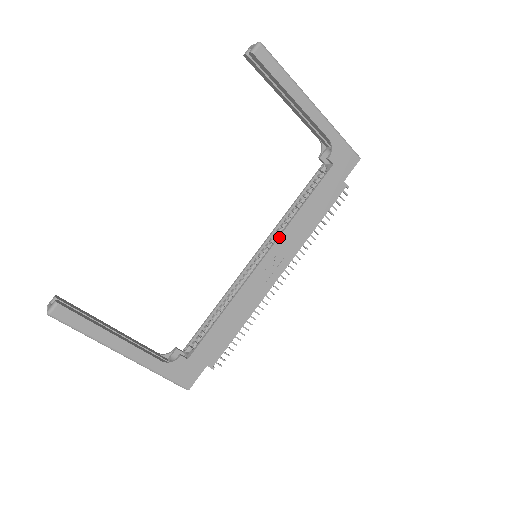
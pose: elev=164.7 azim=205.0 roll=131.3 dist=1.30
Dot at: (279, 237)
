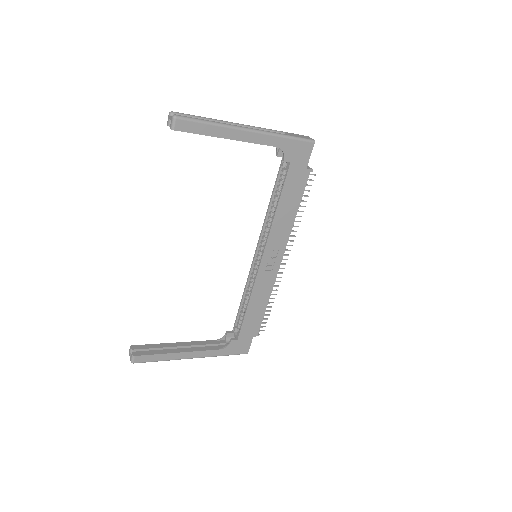
Dot at: (268, 239)
